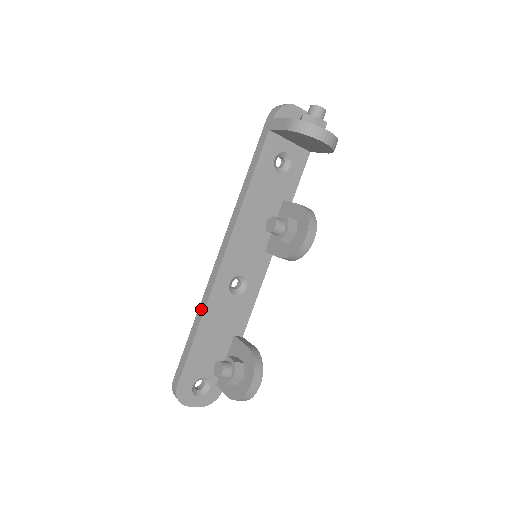
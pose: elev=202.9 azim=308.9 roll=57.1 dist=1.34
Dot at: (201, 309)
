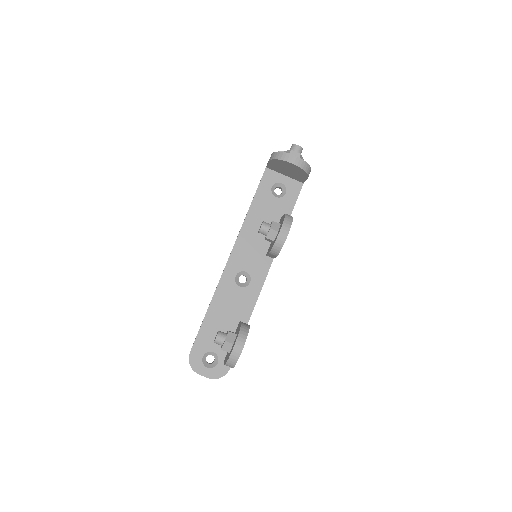
Dot at: (213, 295)
